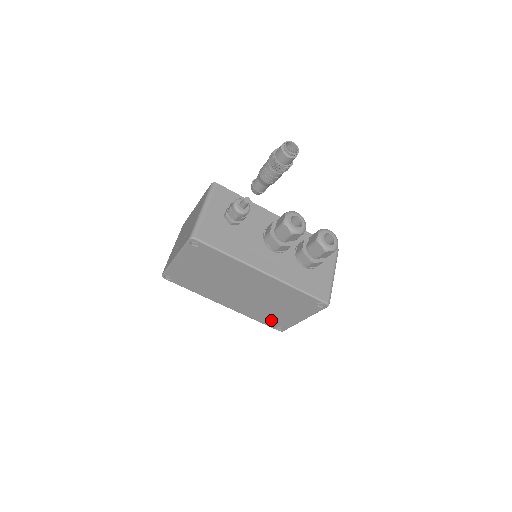
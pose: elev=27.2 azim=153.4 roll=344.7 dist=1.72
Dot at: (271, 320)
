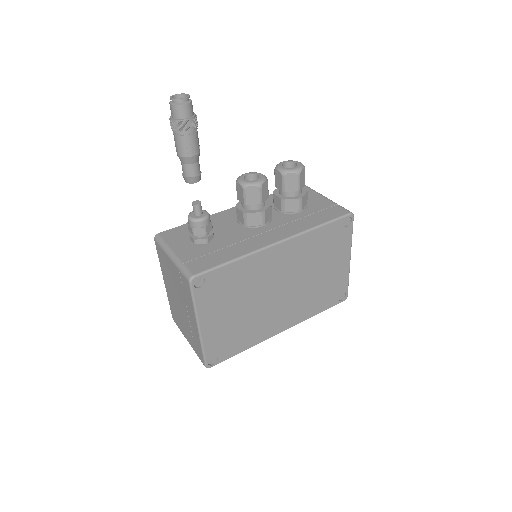
Dot at: (329, 296)
